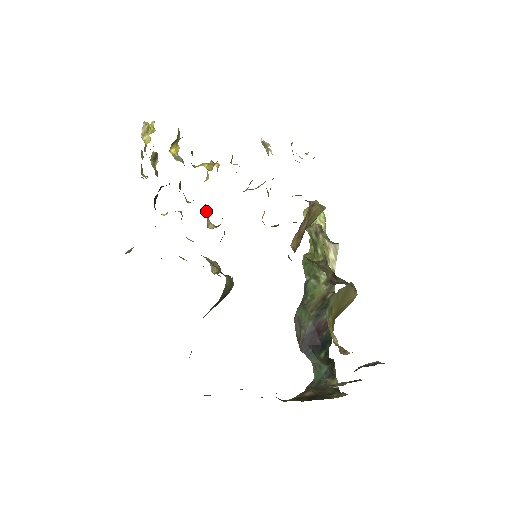
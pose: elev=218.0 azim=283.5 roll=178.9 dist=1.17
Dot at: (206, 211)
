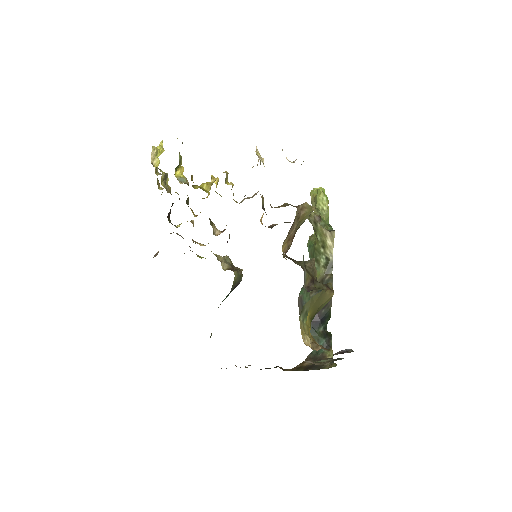
Dot at: (211, 221)
